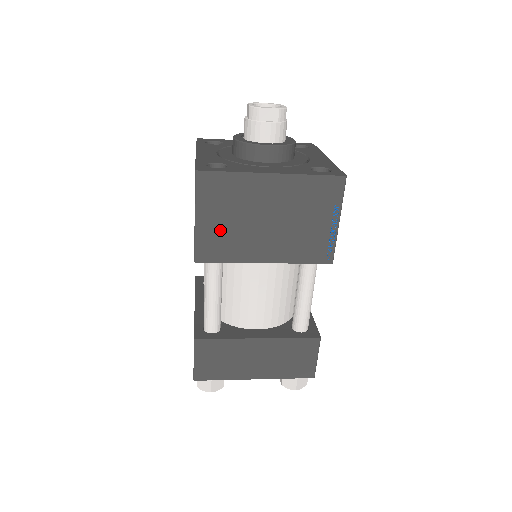
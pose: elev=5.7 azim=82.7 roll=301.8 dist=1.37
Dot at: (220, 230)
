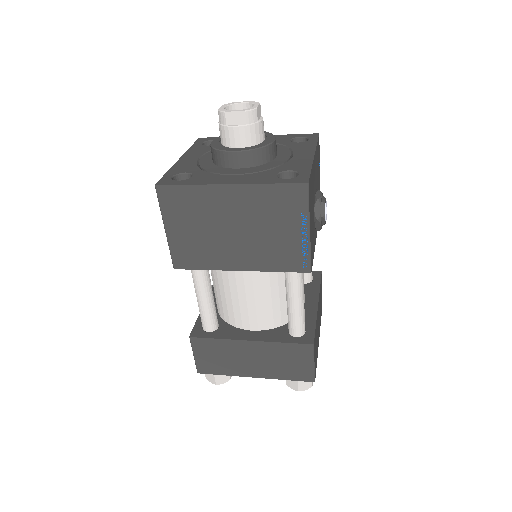
Dot at: (190, 240)
